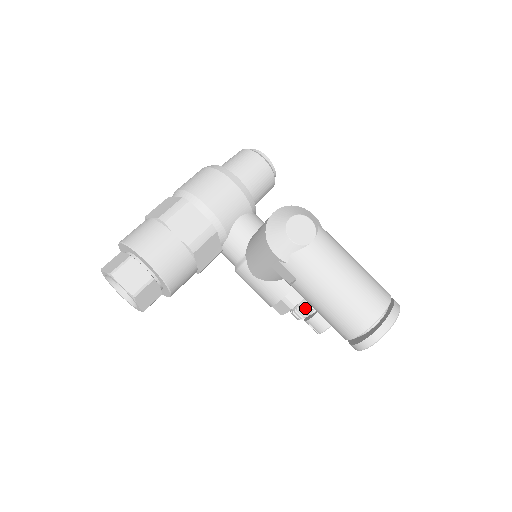
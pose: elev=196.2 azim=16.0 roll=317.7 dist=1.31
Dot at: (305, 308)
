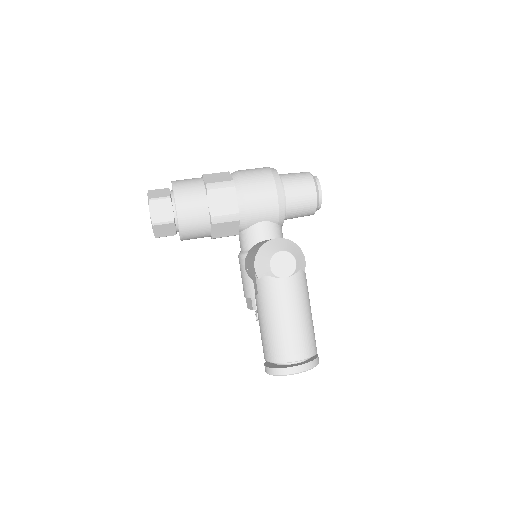
Dot at: occluded
